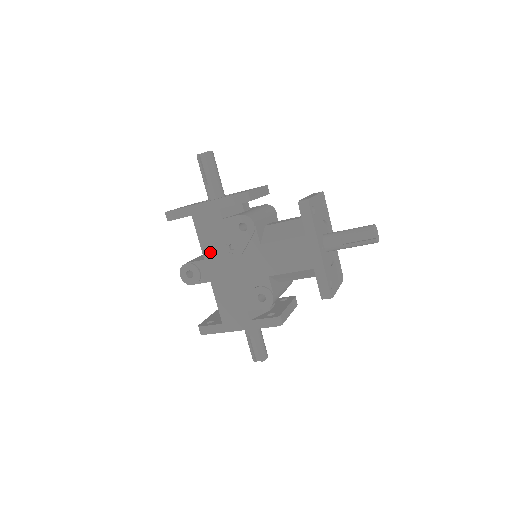
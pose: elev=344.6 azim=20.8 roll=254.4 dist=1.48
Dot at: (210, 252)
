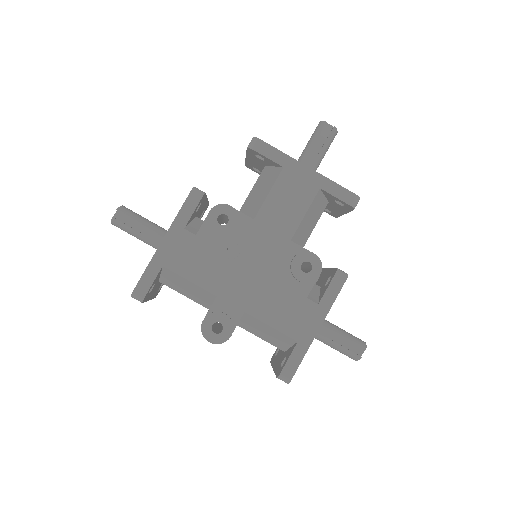
Dot at: (215, 282)
